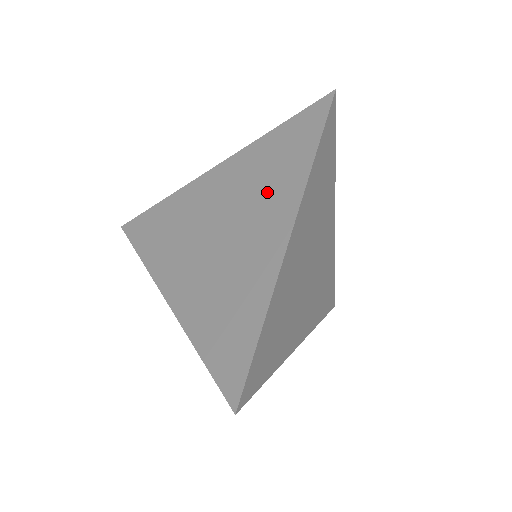
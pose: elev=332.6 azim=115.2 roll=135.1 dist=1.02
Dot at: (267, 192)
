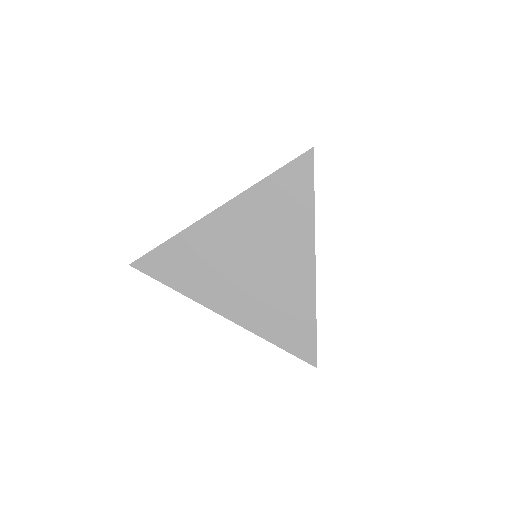
Dot at: (283, 230)
